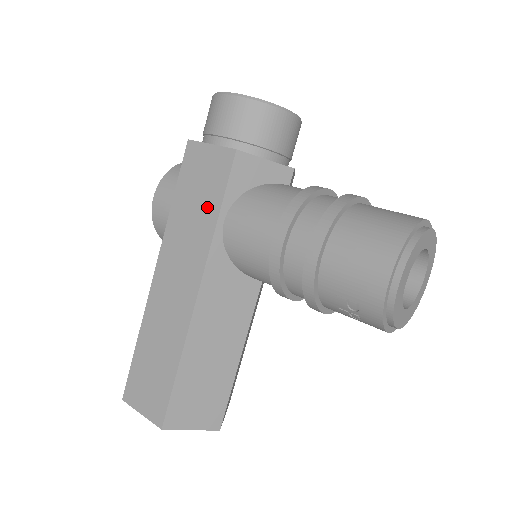
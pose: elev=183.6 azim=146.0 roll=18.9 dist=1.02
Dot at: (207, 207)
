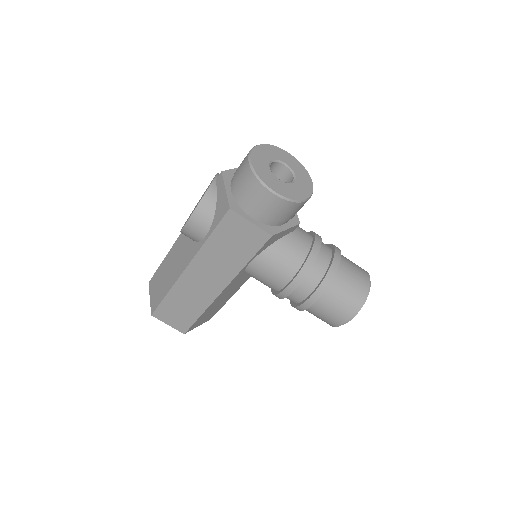
Dot at: (239, 255)
